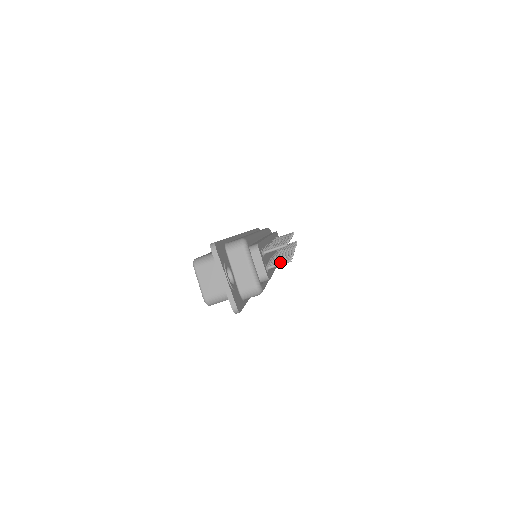
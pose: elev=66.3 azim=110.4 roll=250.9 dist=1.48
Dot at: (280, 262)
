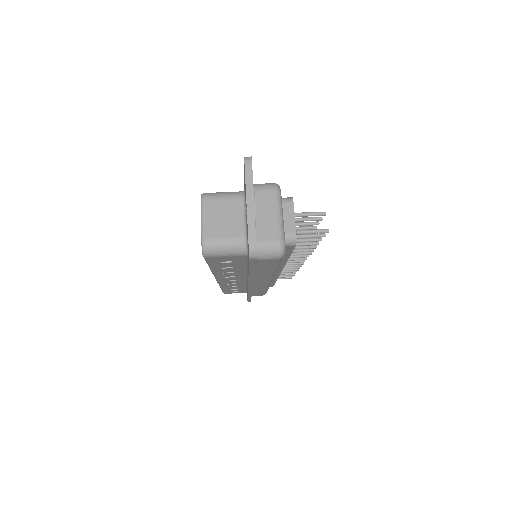
Dot at: (314, 229)
